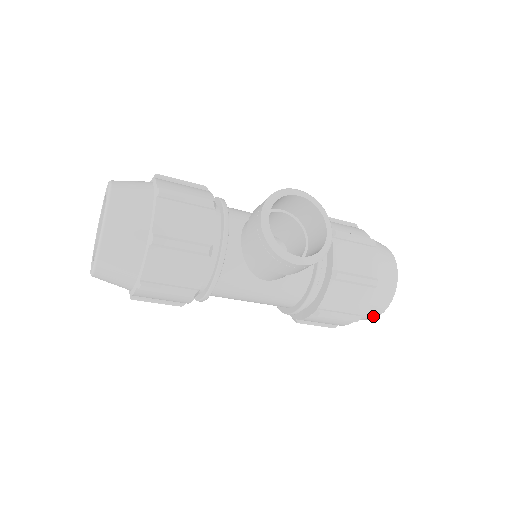
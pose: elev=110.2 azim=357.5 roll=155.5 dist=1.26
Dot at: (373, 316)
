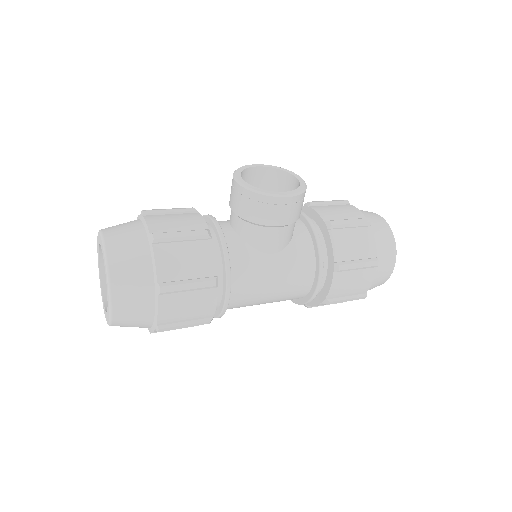
Dot at: (390, 264)
